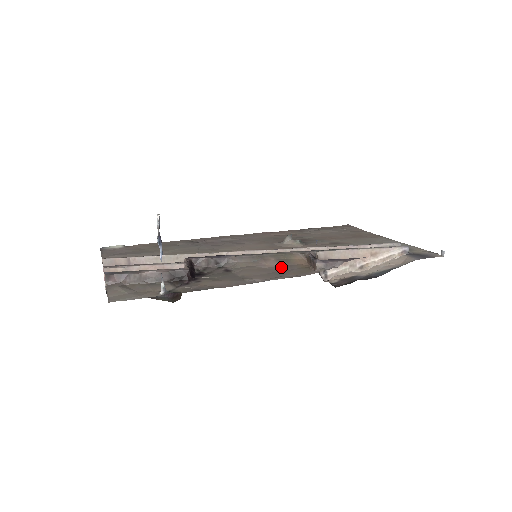
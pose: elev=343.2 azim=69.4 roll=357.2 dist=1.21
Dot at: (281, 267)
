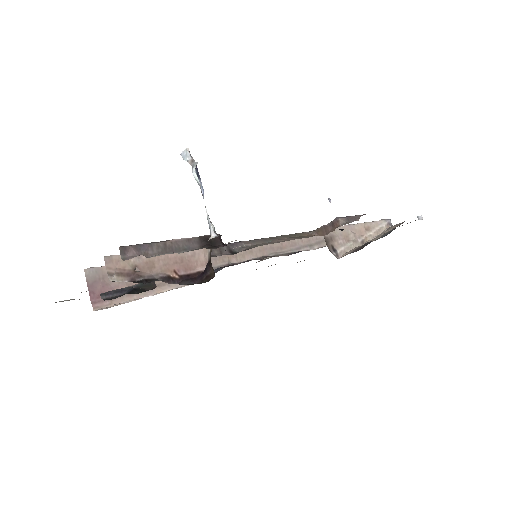
Dot at: (301, 238)
